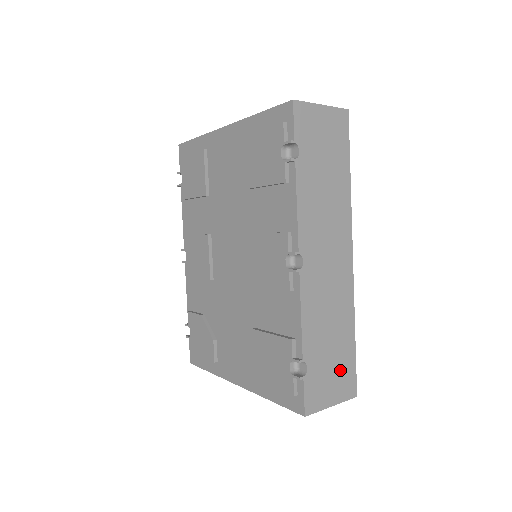
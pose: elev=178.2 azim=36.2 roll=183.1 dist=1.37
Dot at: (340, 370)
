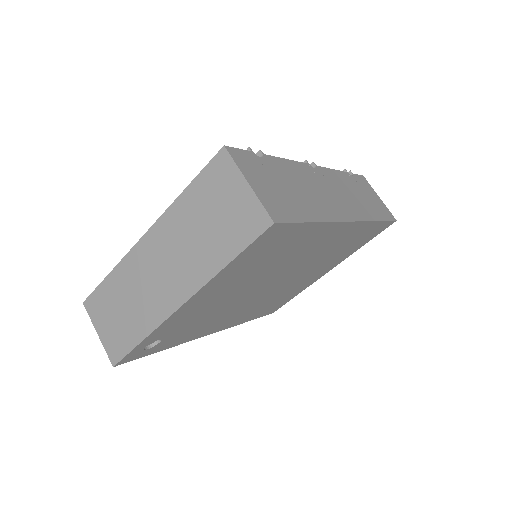
Dot at: (281, 199)
